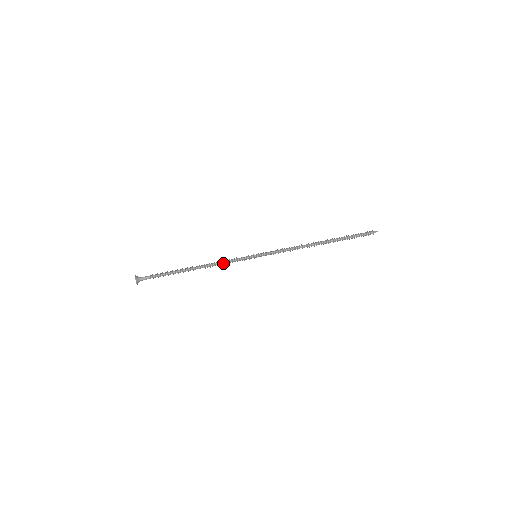
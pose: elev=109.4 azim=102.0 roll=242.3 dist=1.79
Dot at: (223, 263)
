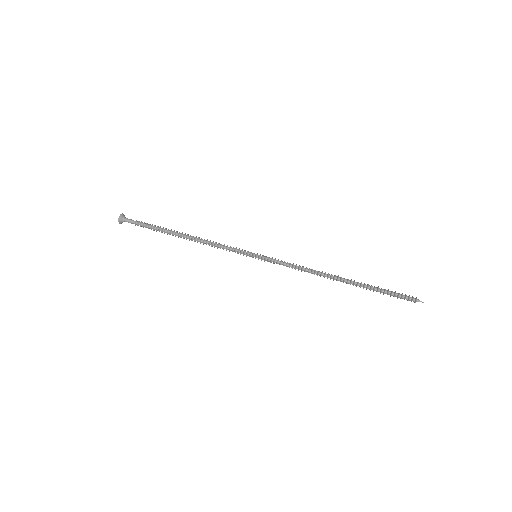
Dot at: (216, 246)
